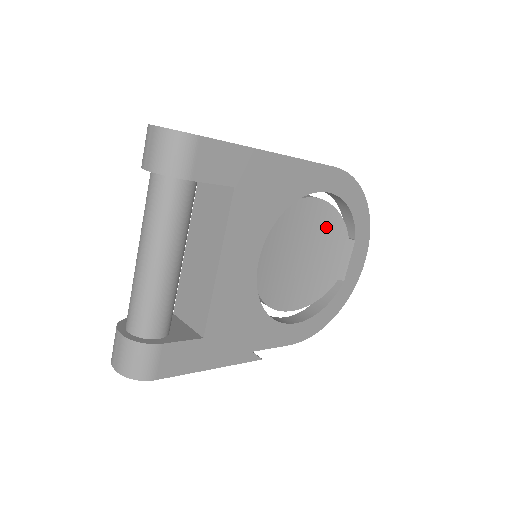
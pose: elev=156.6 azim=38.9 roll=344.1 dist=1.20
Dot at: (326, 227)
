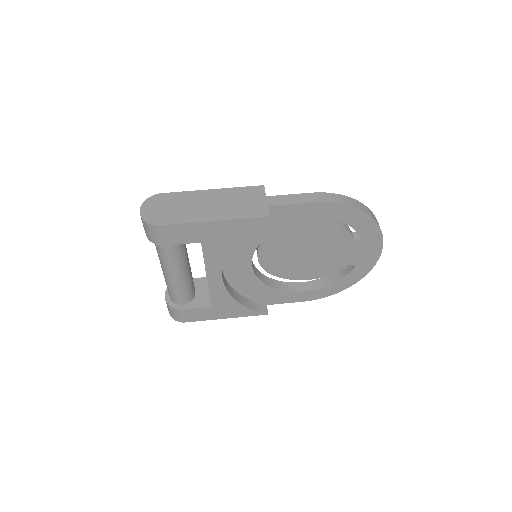
Dot at: (327, 233)
